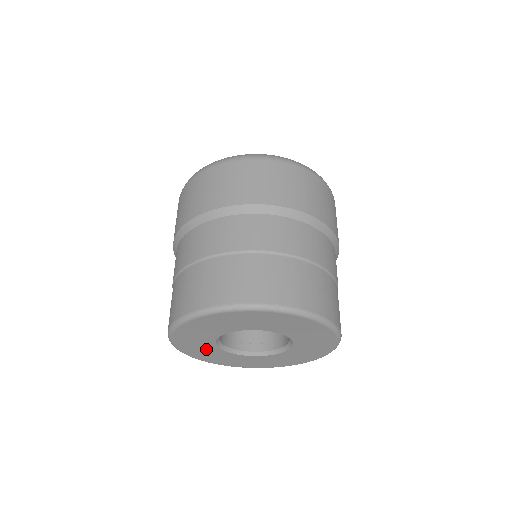
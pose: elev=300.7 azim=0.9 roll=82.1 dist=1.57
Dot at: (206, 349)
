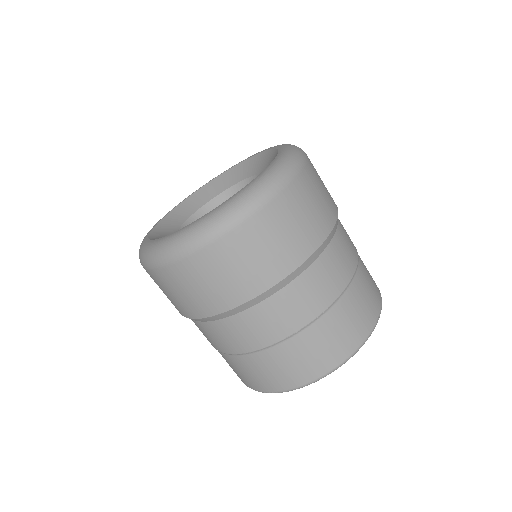
Dot at: occluded
